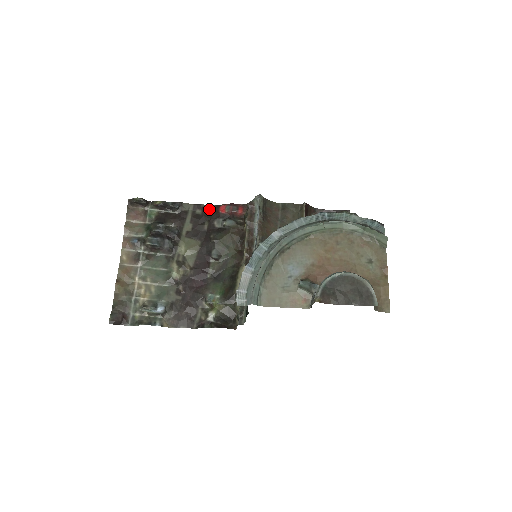
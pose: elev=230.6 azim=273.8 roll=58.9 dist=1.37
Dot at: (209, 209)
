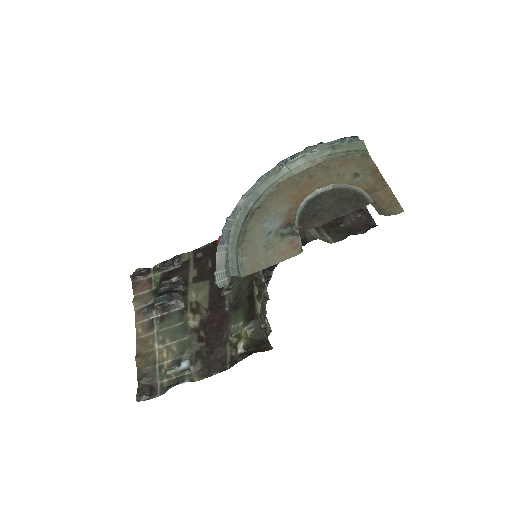
Dot at: (208, 248)
